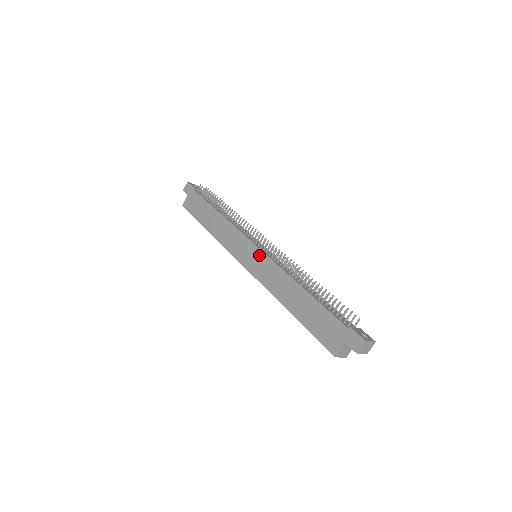
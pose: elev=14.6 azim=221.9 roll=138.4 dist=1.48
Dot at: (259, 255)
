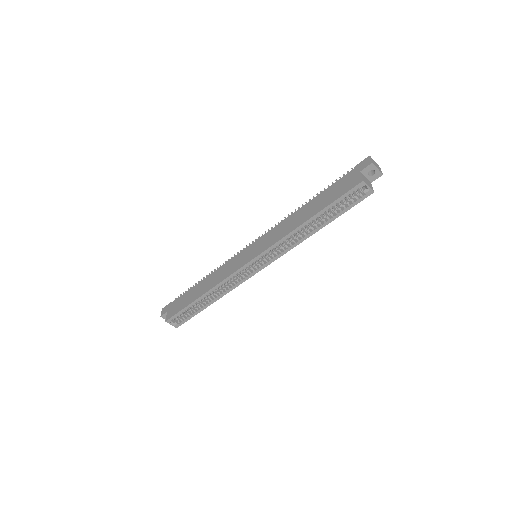
Dot at: (258, 242)
